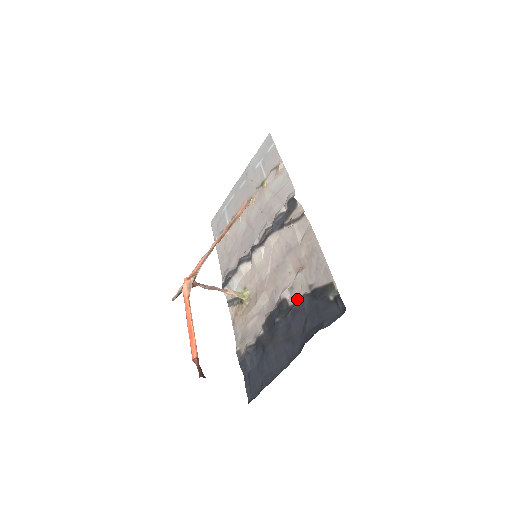
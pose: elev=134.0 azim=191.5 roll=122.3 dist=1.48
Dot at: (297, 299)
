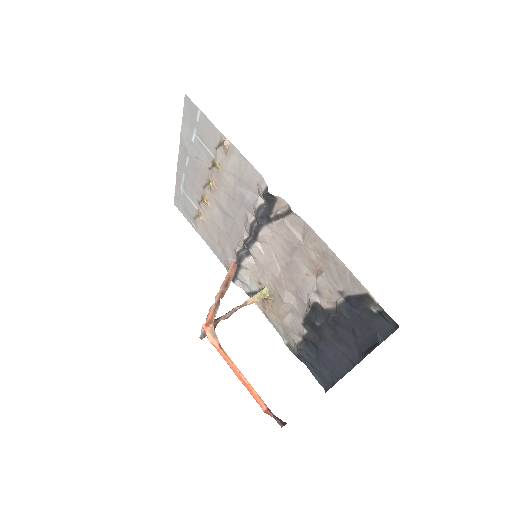
Dot at: (331, 304)
